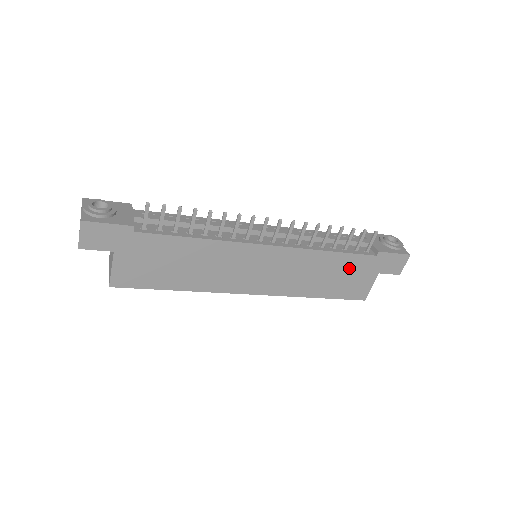
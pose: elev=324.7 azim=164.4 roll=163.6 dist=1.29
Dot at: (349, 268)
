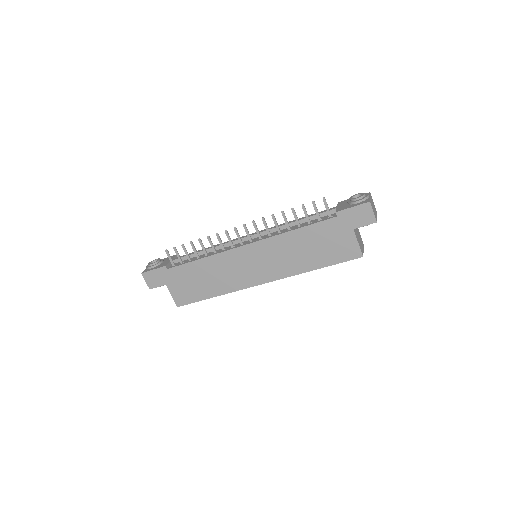
Dot at: (322, 236)
